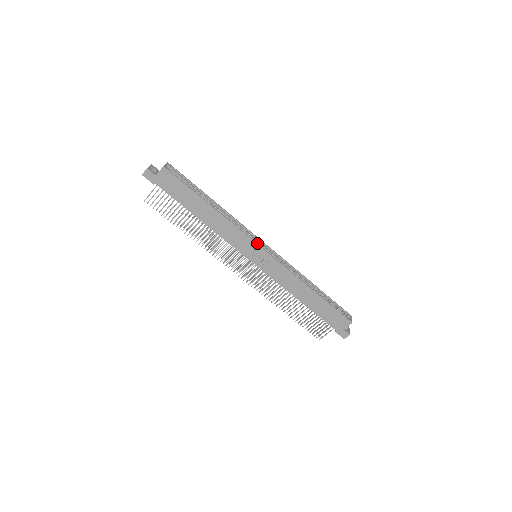
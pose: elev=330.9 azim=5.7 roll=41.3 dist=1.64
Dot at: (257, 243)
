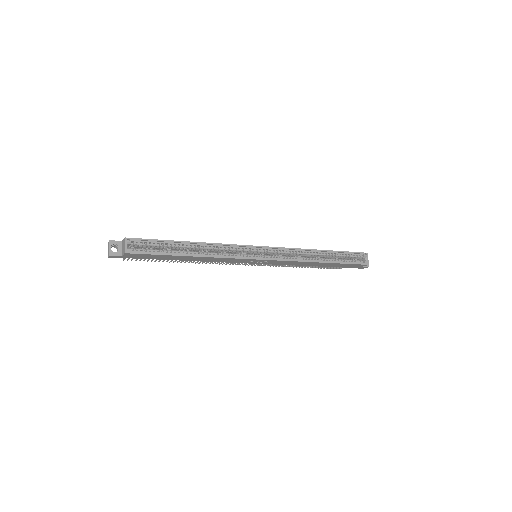
Dot at: (253, 258)
